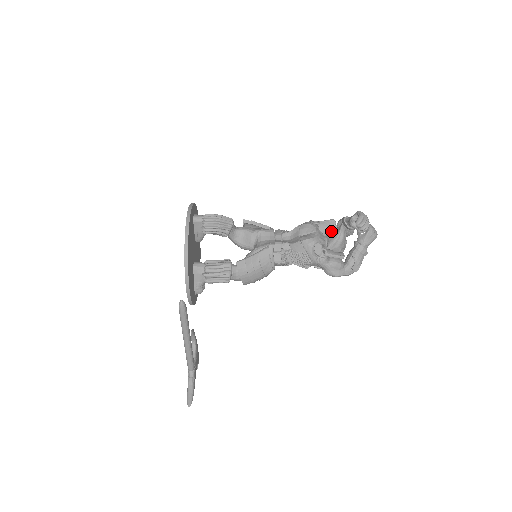
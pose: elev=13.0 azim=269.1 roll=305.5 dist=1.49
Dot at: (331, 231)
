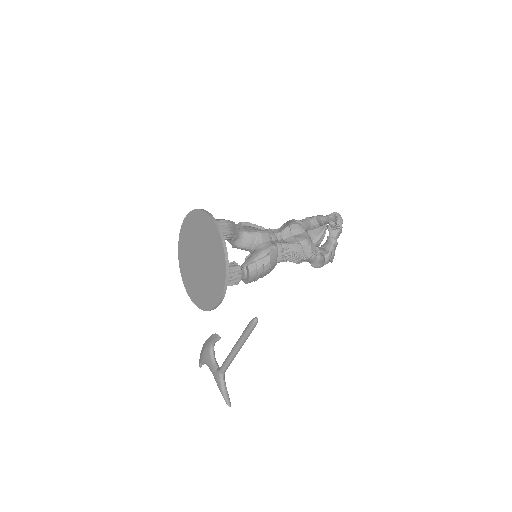
Dot at: (308, 228)
